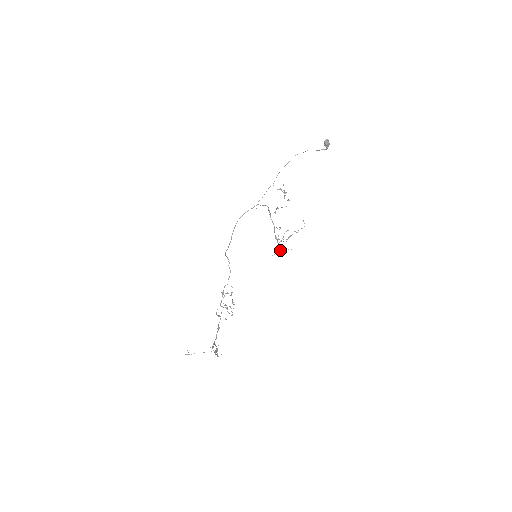
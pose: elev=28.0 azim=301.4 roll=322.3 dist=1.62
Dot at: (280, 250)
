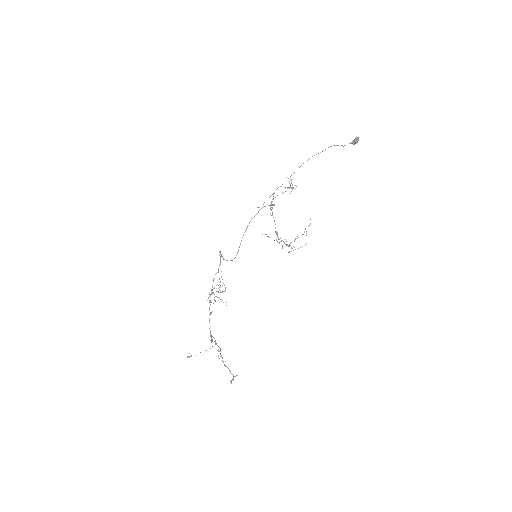
Dot at: (279, 242)
